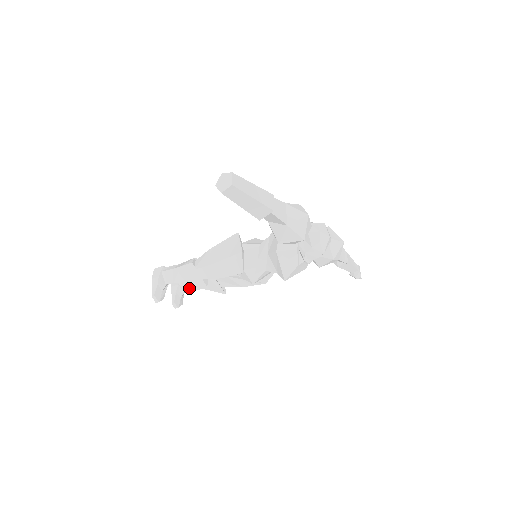
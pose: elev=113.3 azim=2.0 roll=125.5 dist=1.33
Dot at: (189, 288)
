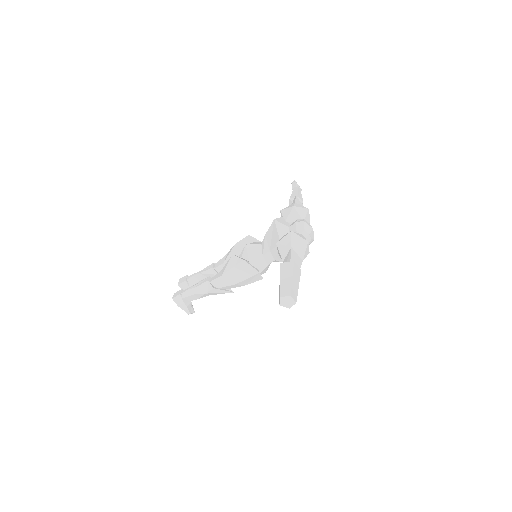
Dot at: occluded
